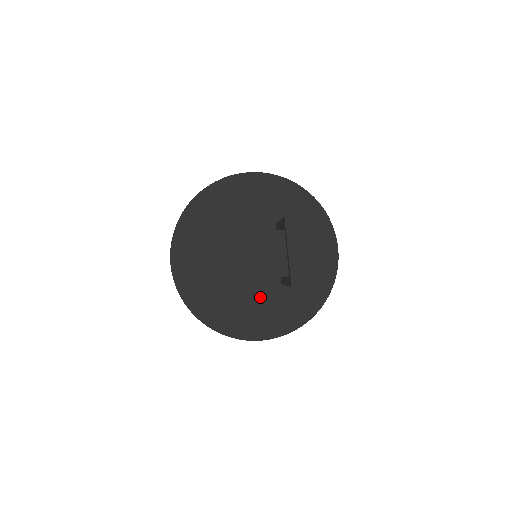
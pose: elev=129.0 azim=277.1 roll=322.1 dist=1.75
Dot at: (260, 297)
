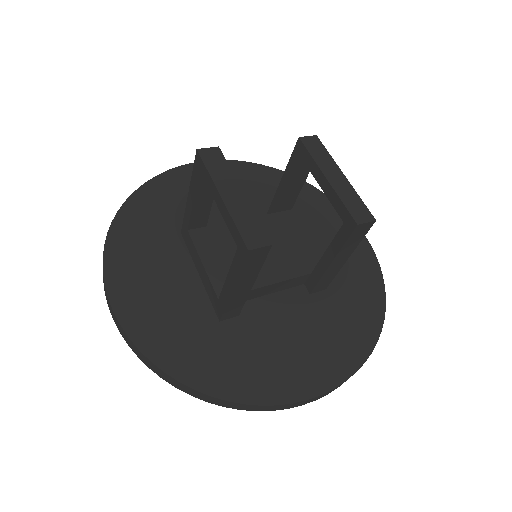
Dot at: (285, 321)
